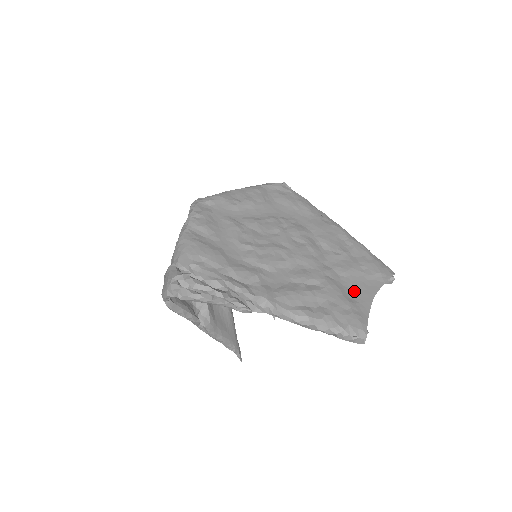
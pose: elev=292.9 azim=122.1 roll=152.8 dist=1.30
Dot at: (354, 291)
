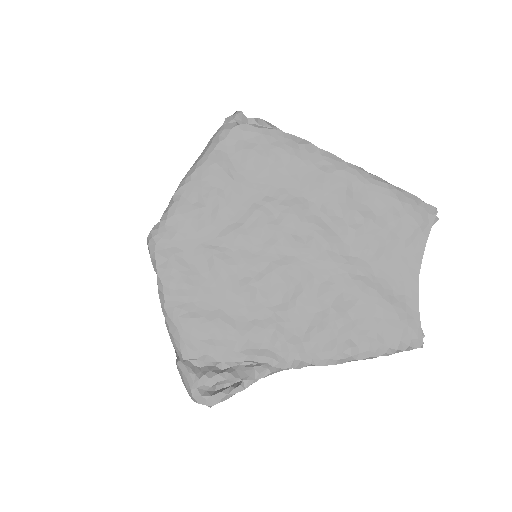
Dot at: (393, 279)
